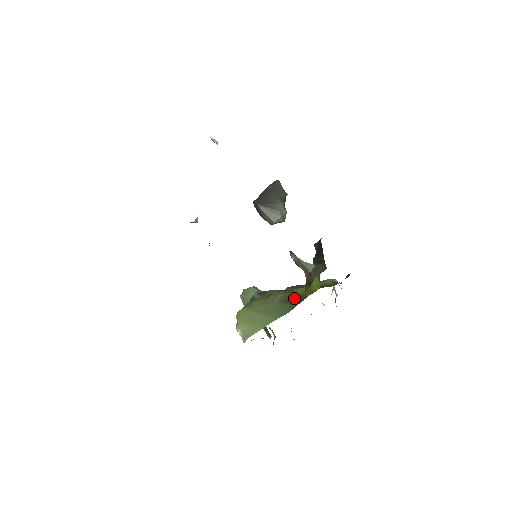
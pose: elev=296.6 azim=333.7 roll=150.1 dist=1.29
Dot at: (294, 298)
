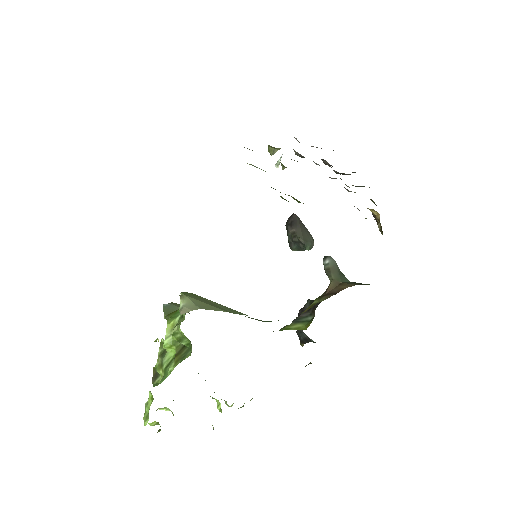
Dot at: occluded
